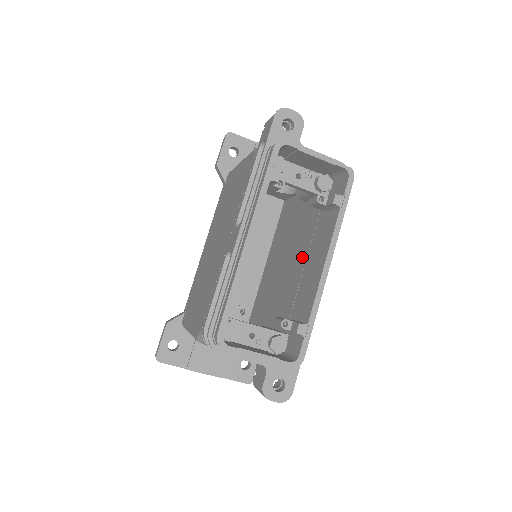
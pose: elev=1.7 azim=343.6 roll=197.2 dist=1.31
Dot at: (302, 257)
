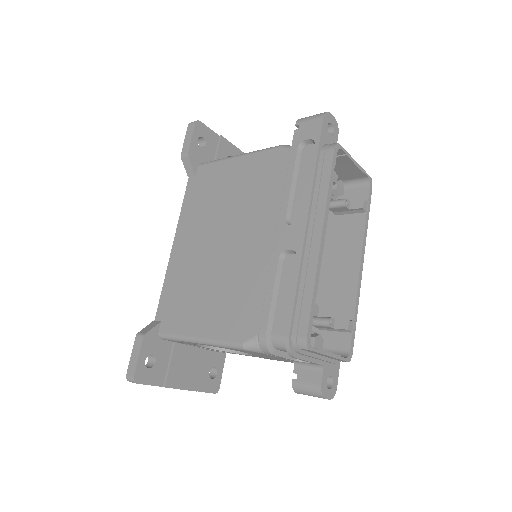
Dot at: occluded
